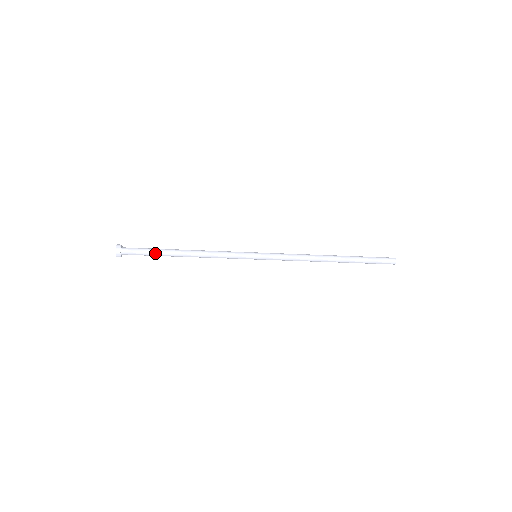
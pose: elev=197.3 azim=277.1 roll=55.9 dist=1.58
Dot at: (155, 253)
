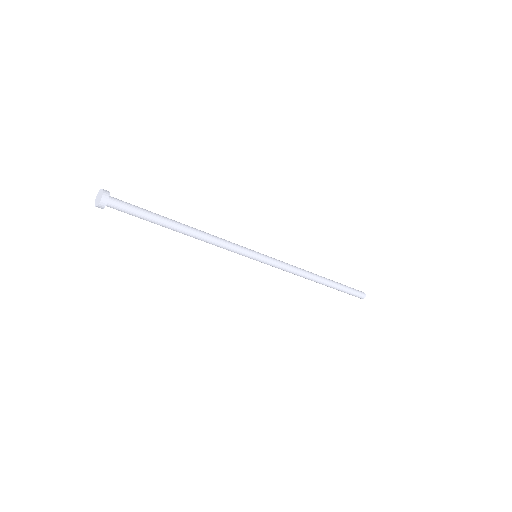
Dot at: (152, 214)
